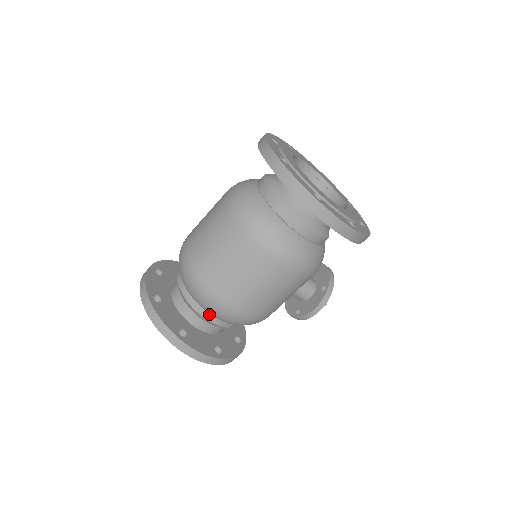
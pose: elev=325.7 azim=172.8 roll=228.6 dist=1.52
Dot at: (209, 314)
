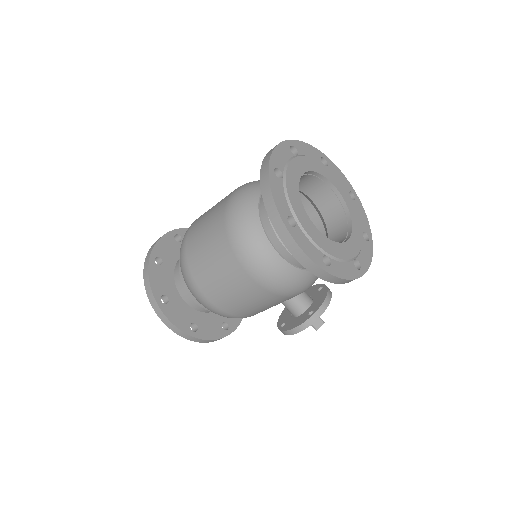
Dot at: occluded
